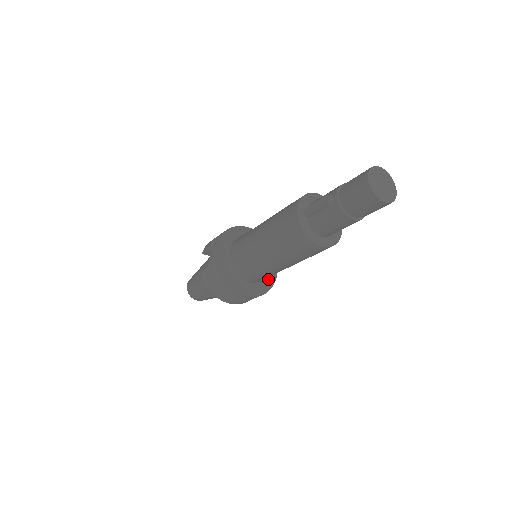
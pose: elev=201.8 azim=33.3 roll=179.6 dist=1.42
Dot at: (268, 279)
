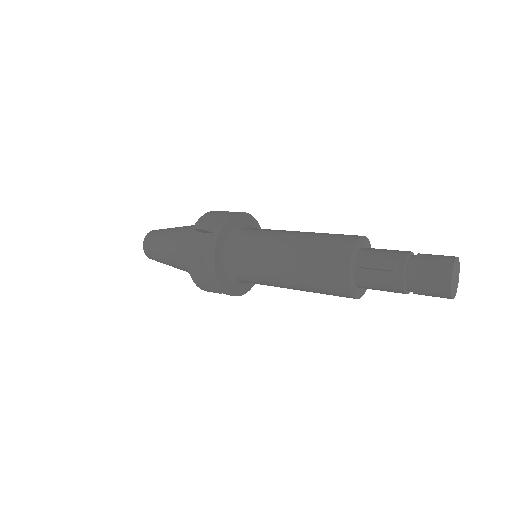
Dot at: occluded
